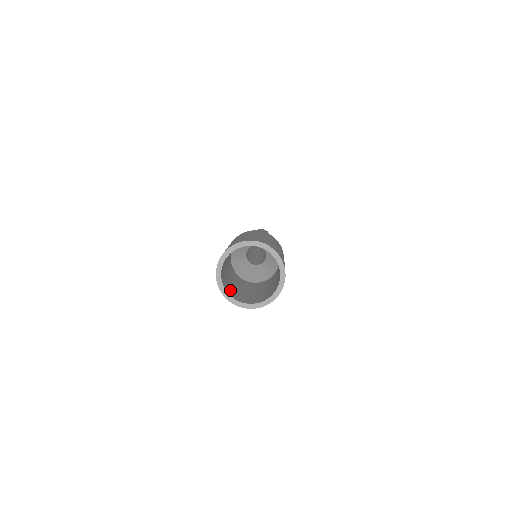
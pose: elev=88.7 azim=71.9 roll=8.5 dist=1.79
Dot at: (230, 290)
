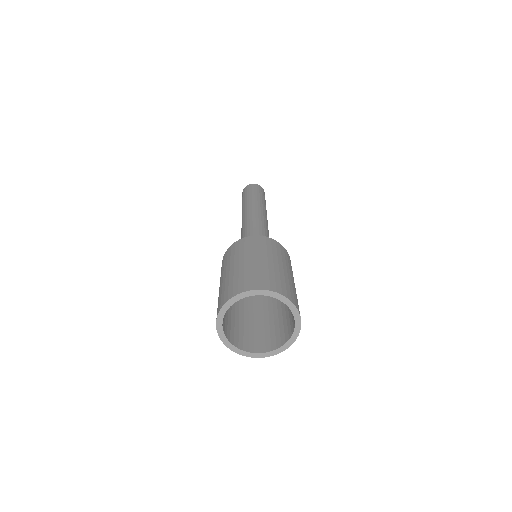
Dot at: (239, 337)
